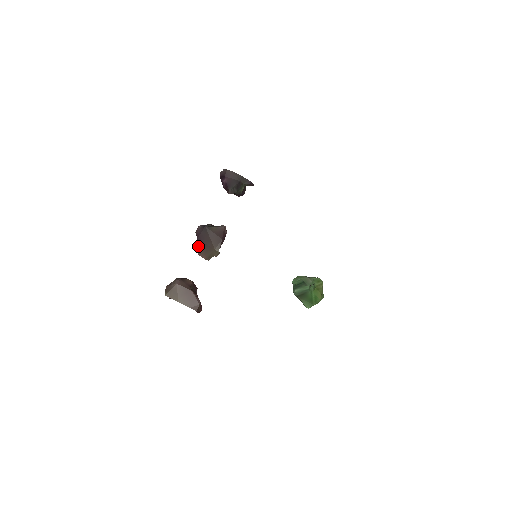
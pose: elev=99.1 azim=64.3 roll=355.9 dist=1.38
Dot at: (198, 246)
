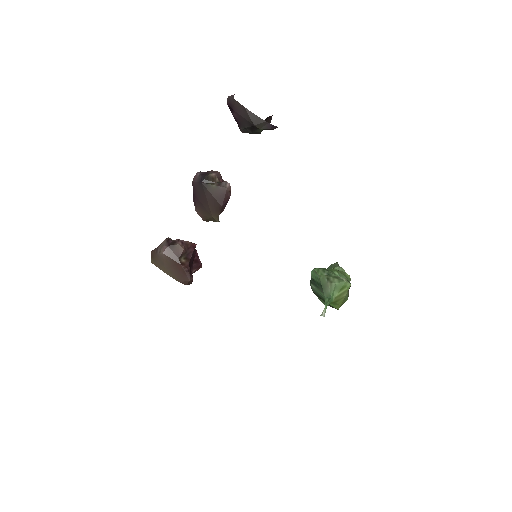
Dot at: (194, 201)
